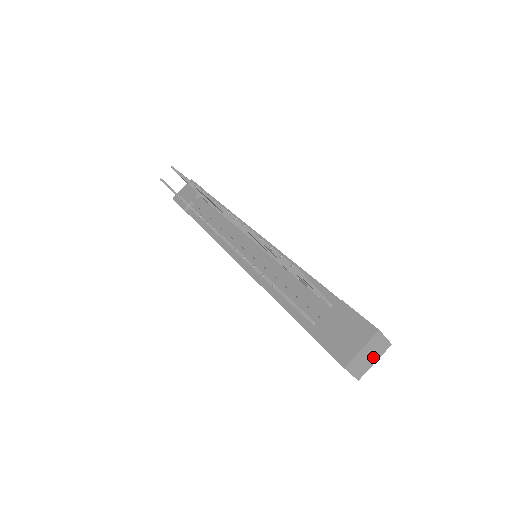
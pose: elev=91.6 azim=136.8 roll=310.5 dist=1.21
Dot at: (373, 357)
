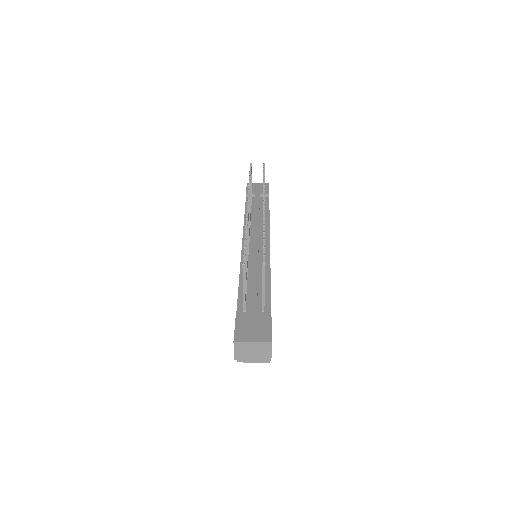
Dot at: (255, 355)
